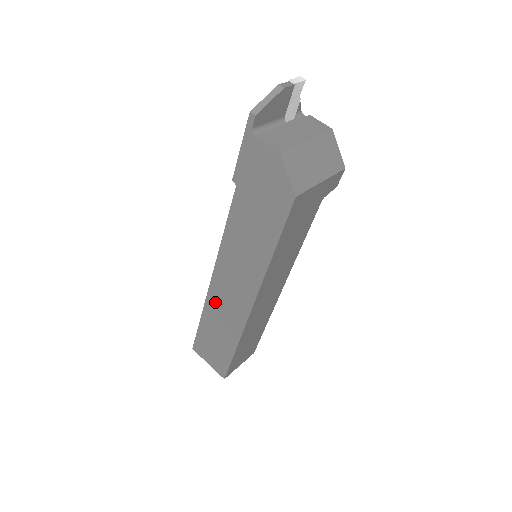
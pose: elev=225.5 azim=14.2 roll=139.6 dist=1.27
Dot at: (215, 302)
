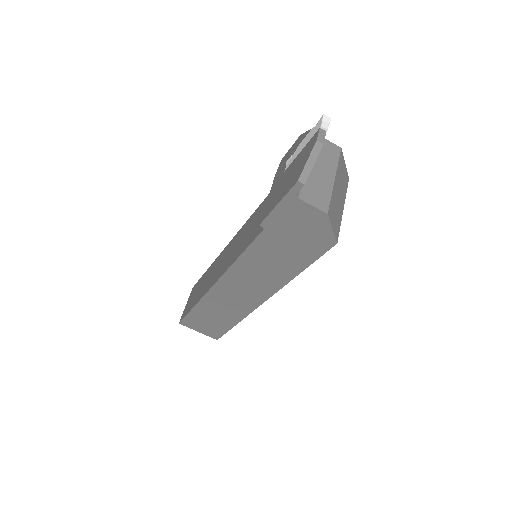
Dot at: (216, 298)
